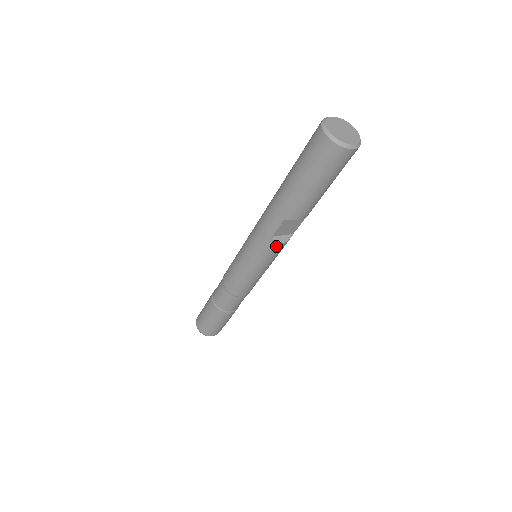
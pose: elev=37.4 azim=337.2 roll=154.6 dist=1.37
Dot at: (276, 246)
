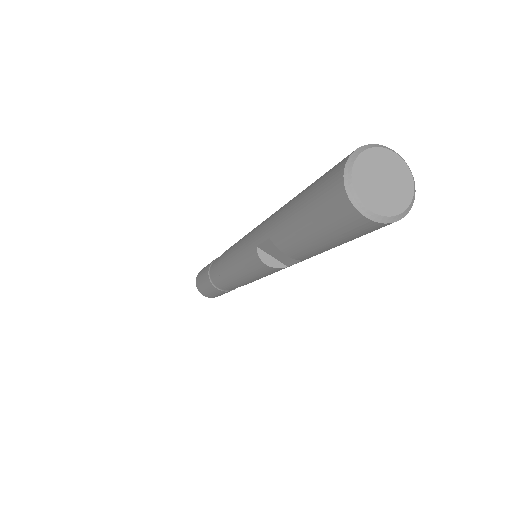
Dot at: (258, 261)
